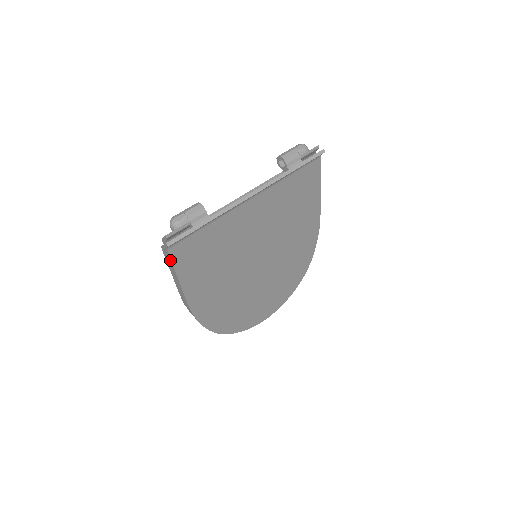
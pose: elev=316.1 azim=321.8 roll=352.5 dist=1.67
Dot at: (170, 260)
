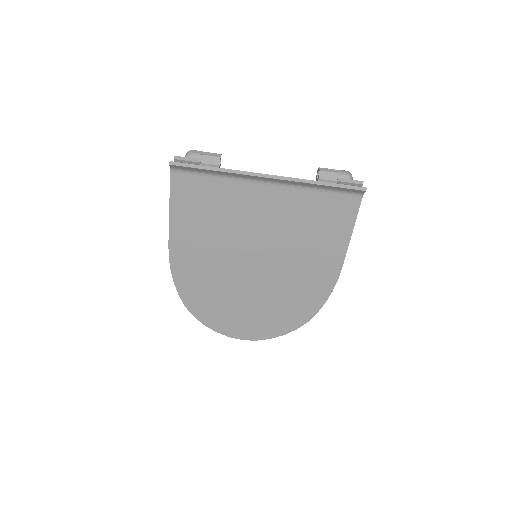
Dot at: (170, 185)
